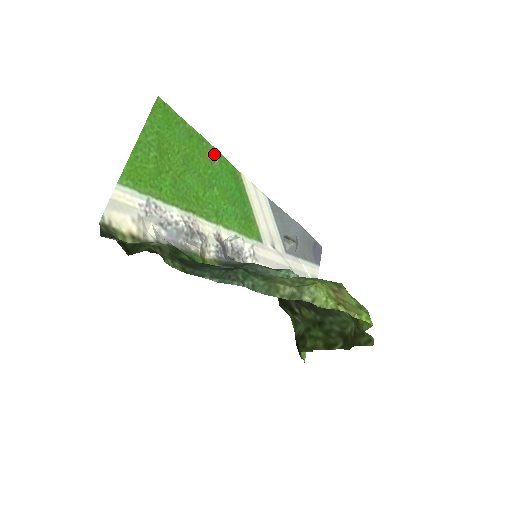
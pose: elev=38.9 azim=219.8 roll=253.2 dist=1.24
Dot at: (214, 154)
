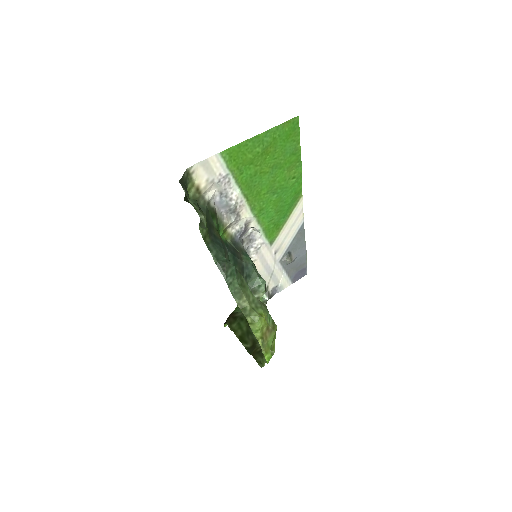
Dot at: (297, 174)
